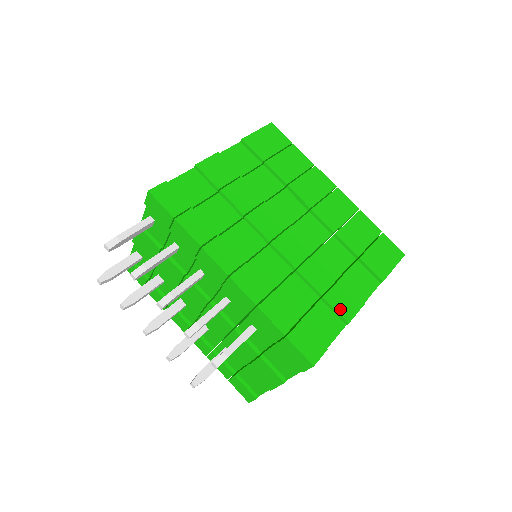
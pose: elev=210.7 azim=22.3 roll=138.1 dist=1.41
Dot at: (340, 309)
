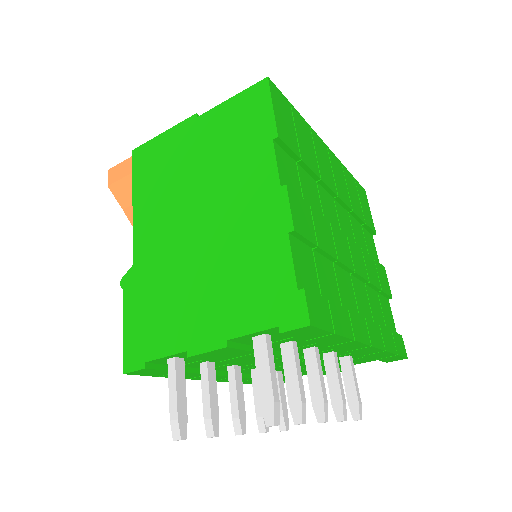
Dot at: (387, 291)
